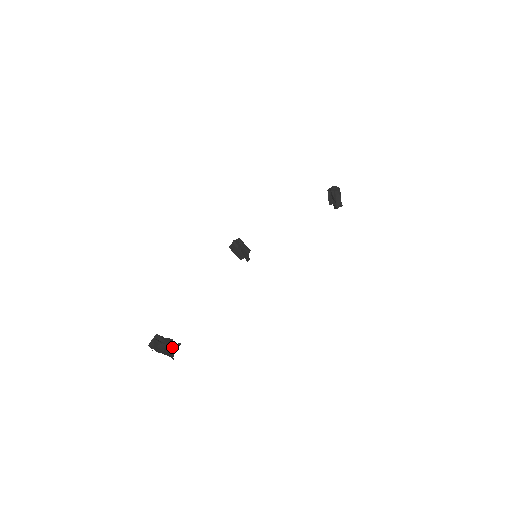
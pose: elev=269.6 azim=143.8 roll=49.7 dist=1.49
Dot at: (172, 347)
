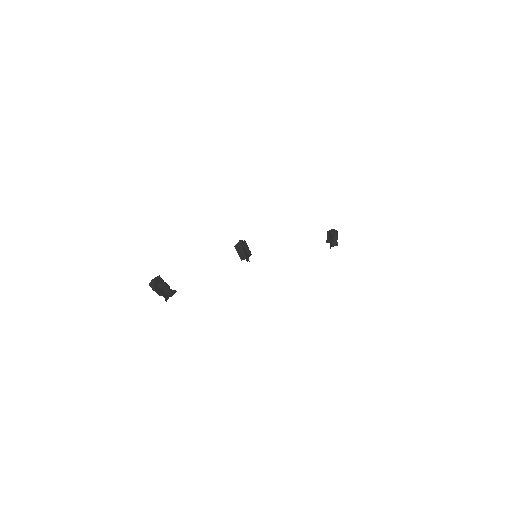
Dot at: (169, 291)
